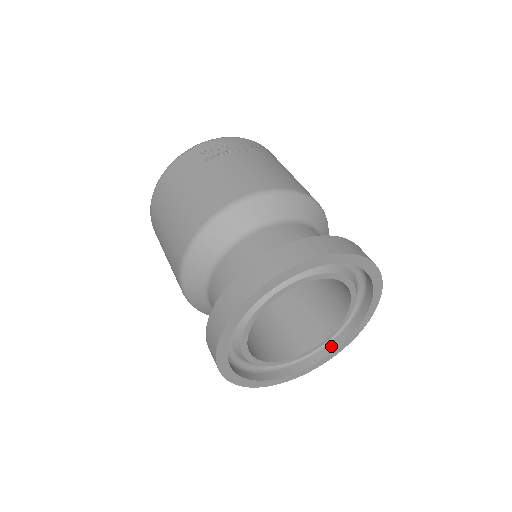
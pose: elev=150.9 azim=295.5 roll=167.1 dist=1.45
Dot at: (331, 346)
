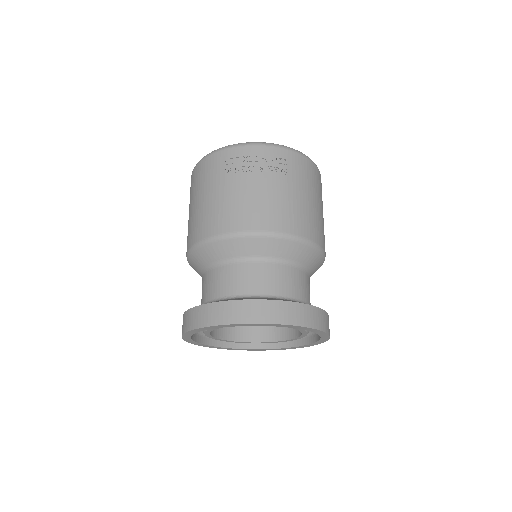
Dot at: (293, 342)
